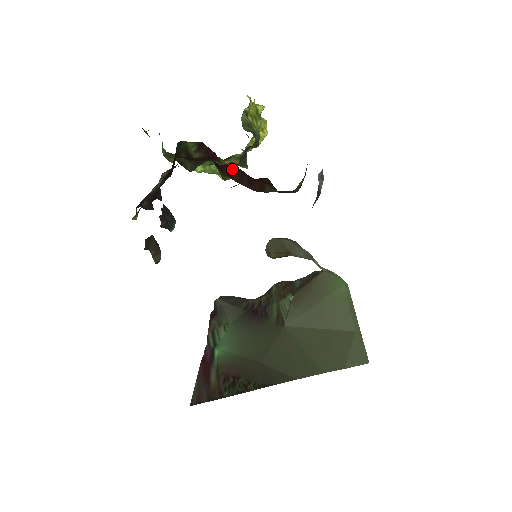
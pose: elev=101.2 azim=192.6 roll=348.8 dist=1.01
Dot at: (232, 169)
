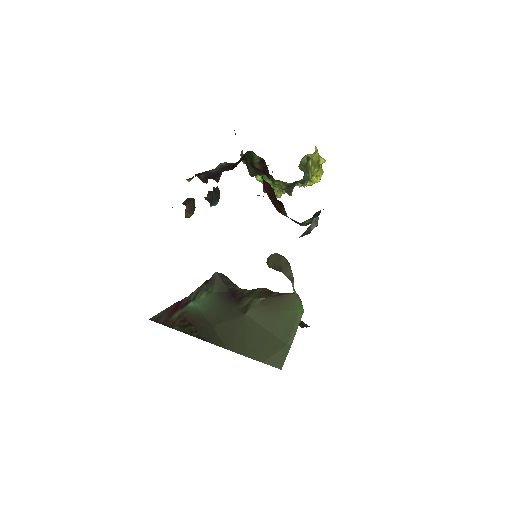
Dot at: (269, 186)
